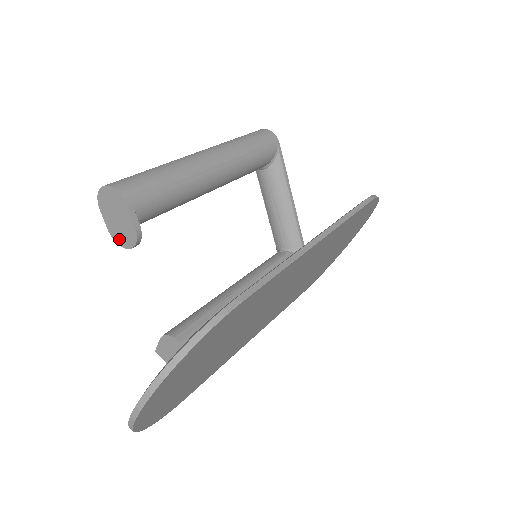
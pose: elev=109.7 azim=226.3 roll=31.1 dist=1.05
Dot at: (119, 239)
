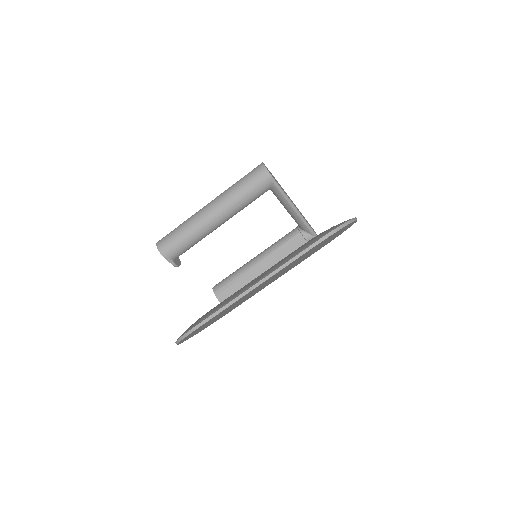
Dot at: occluded
